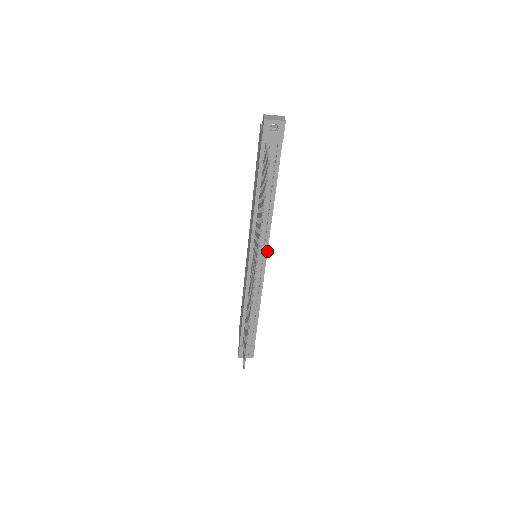
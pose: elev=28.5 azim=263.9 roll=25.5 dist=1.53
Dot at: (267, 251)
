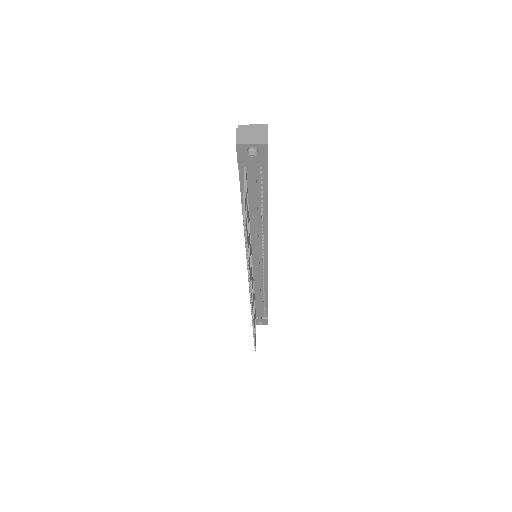
Dot at: (267, 256)
